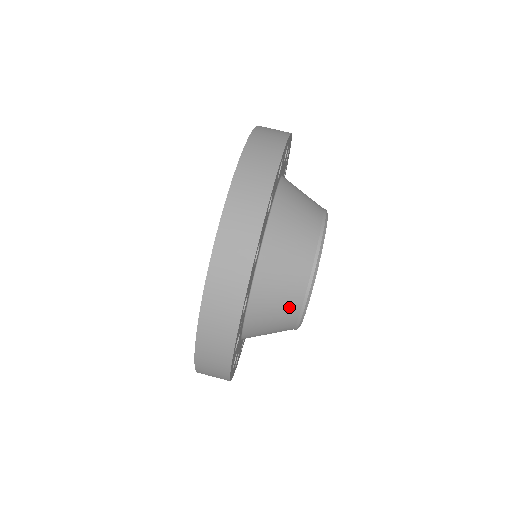
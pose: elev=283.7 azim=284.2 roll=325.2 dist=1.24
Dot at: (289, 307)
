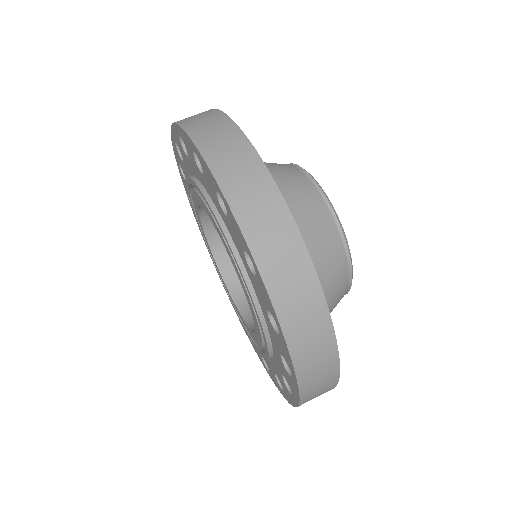
Dot at: (331, 246)
